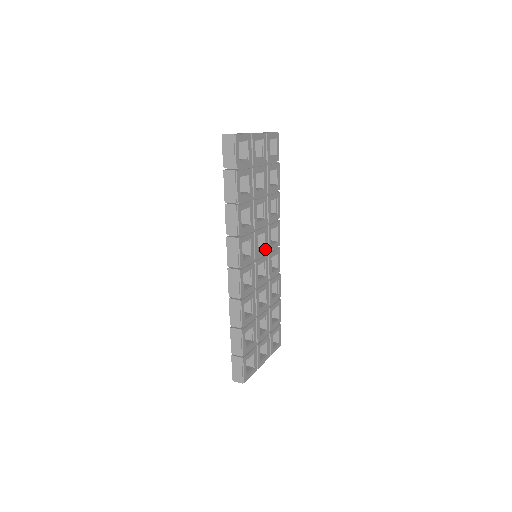
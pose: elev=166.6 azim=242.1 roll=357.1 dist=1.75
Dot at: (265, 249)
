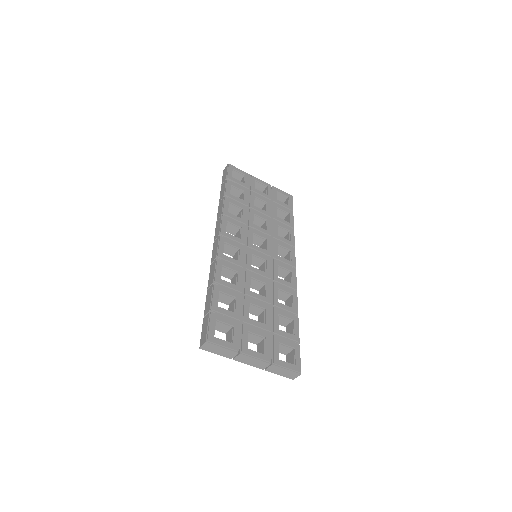
Dot at: (266, 251)
